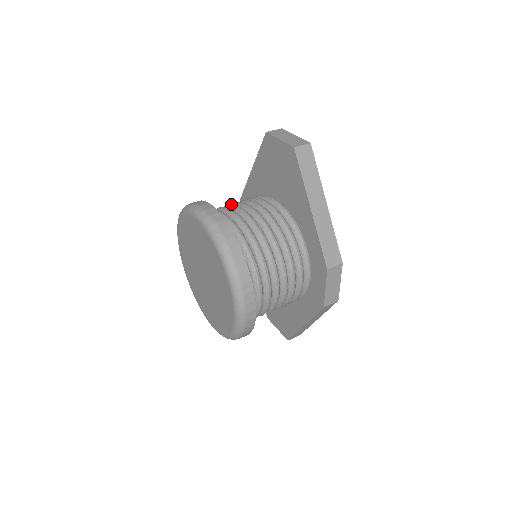
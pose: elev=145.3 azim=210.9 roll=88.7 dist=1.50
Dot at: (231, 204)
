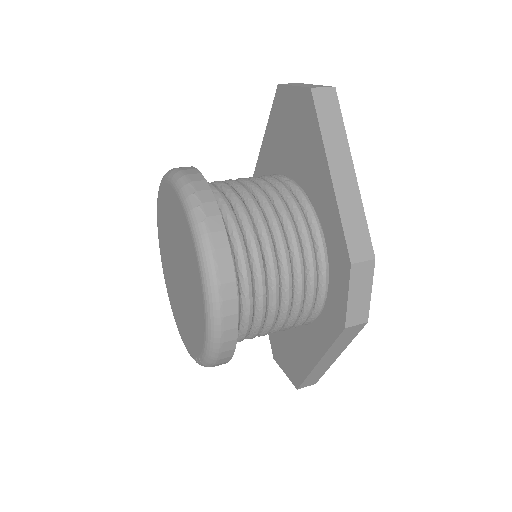
Dot at: occluded
